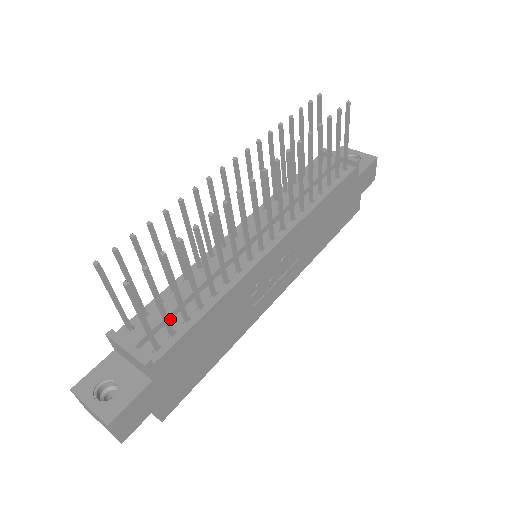
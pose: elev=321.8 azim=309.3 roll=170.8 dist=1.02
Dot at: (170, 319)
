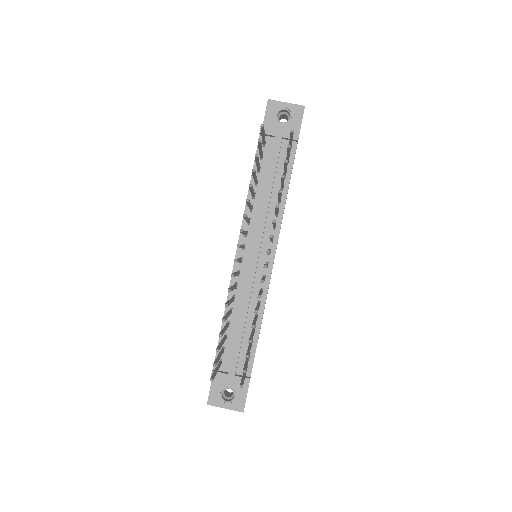
Dot at: (240, 346)
